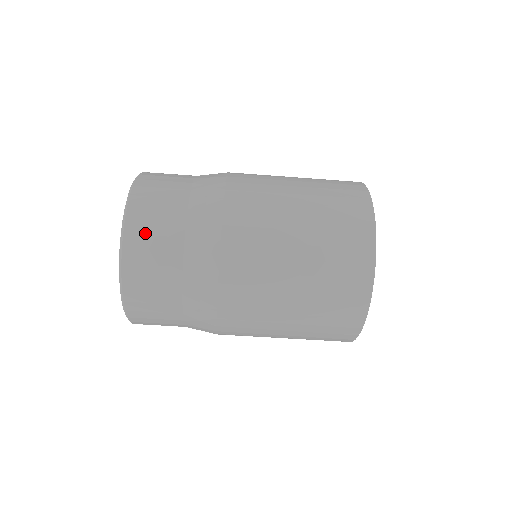
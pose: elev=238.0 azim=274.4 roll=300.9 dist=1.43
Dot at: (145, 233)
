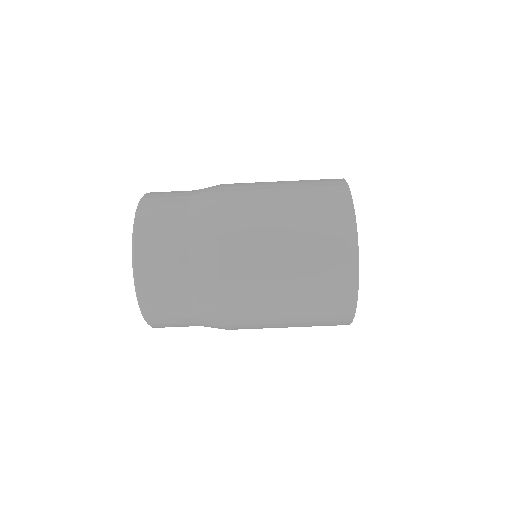
Dot at: (153, 268)
